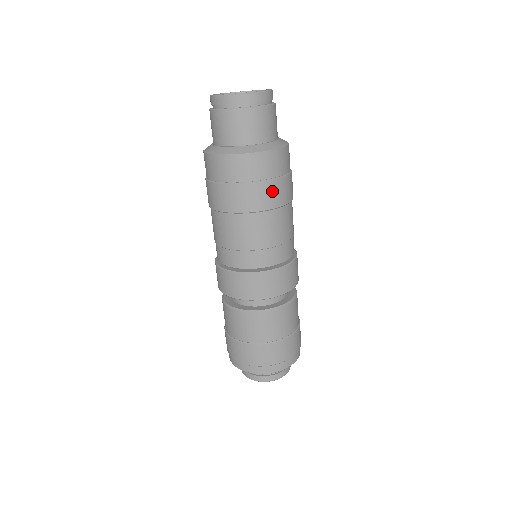
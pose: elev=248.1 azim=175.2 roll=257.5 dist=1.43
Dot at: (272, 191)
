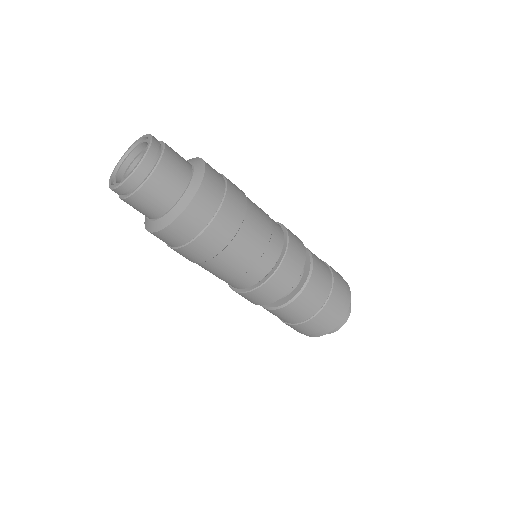
Dot at: (232, 206)
